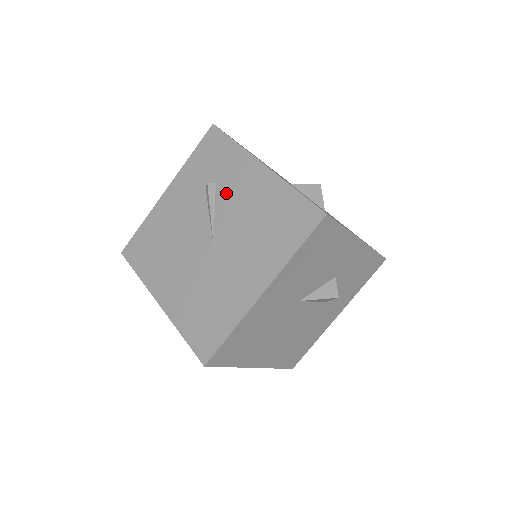
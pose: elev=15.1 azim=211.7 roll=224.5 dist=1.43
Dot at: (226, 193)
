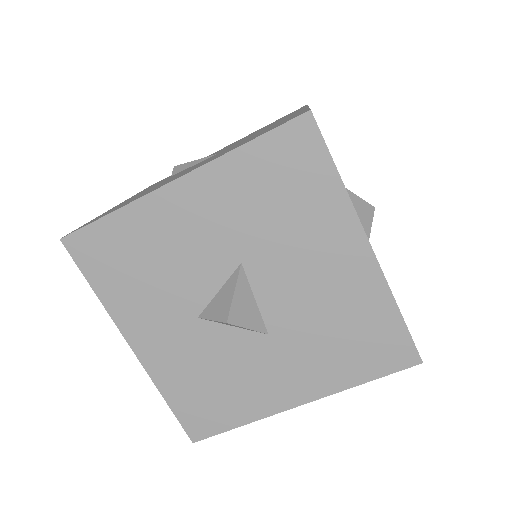
Dot at: occluded
